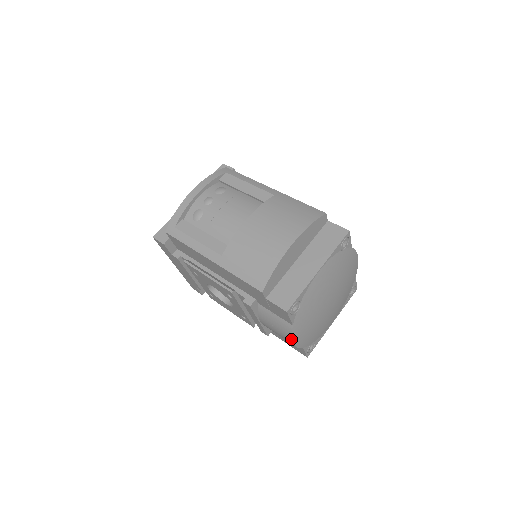
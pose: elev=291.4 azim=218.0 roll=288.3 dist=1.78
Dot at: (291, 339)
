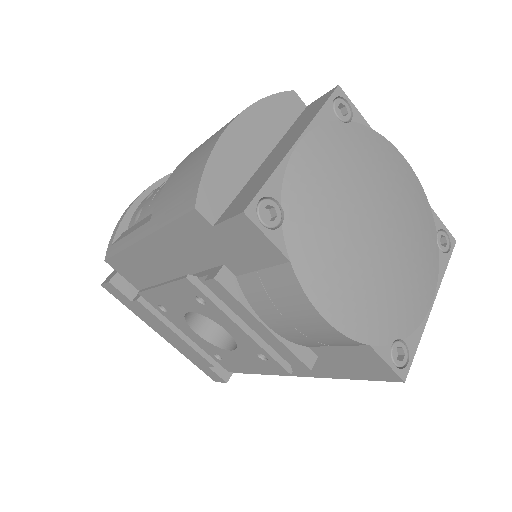
Dot at: (311, 306)
